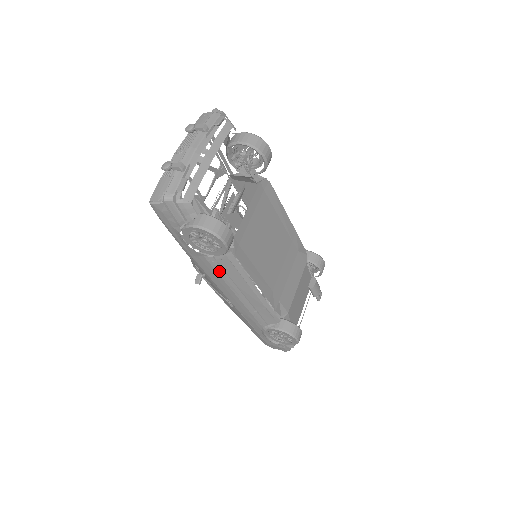
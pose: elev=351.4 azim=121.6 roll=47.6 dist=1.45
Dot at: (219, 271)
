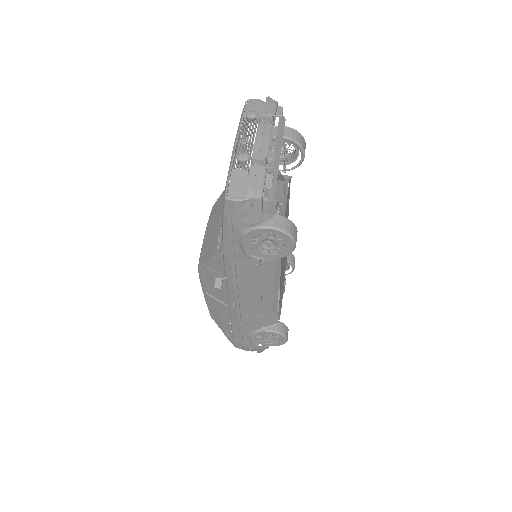
Dot at: (254, 274)
